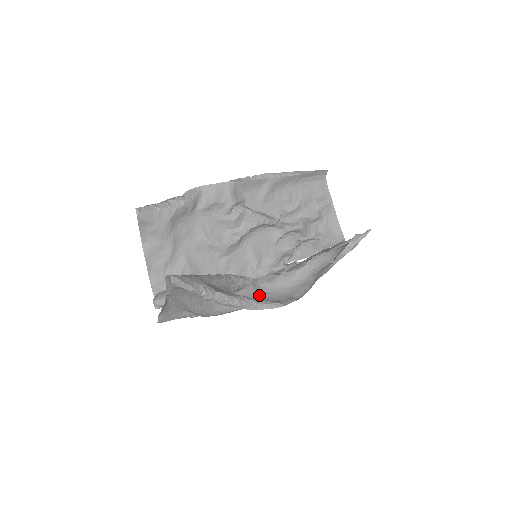
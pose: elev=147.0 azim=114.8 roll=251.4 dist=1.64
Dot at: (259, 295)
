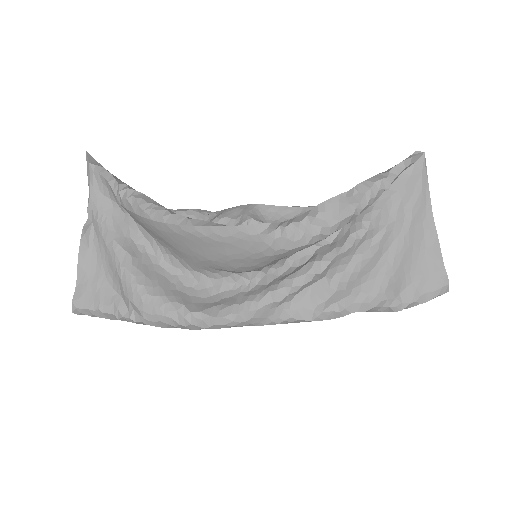
Dot at: (227, 263)
